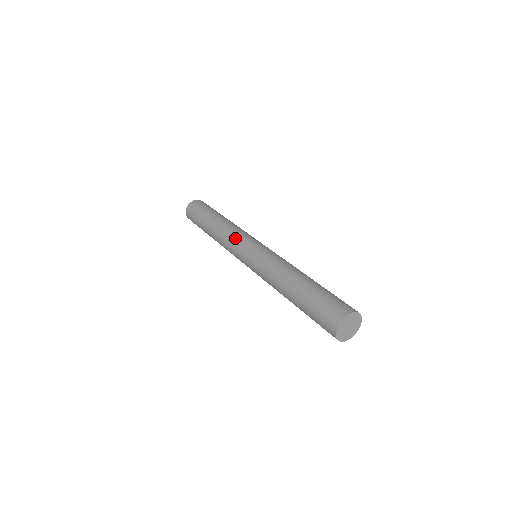
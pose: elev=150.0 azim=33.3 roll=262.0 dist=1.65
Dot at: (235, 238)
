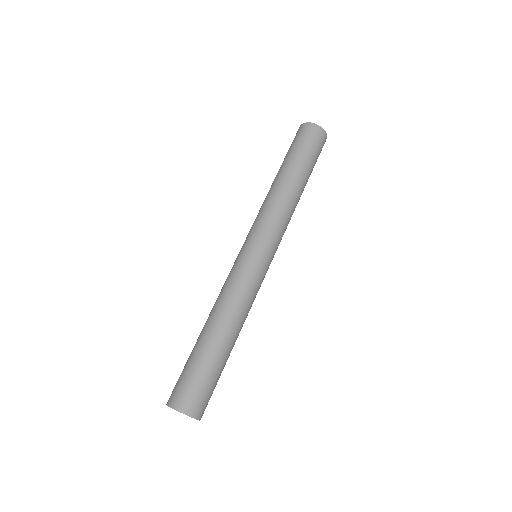
Dot at: (261, 220)
